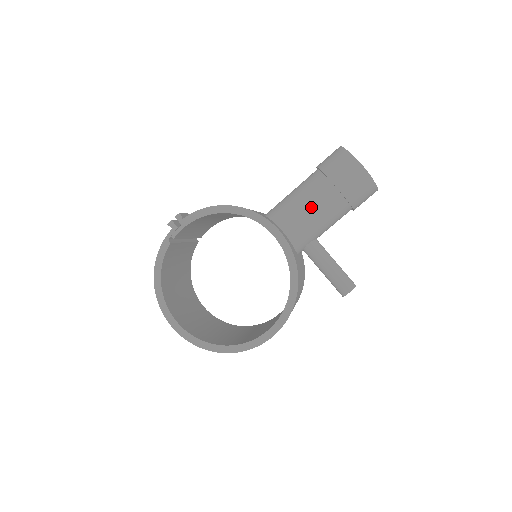
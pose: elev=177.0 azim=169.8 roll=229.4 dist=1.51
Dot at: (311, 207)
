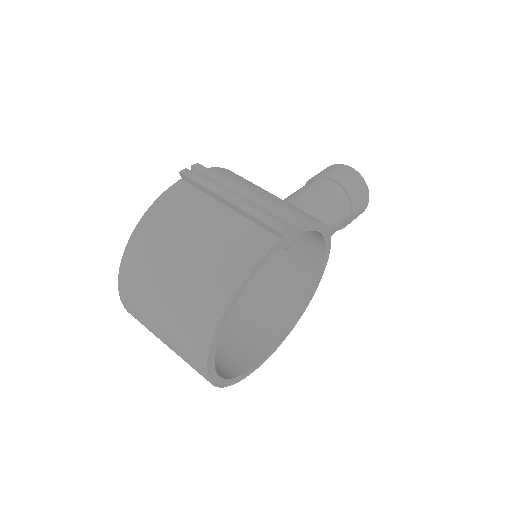
Dot at: (333, 230)
